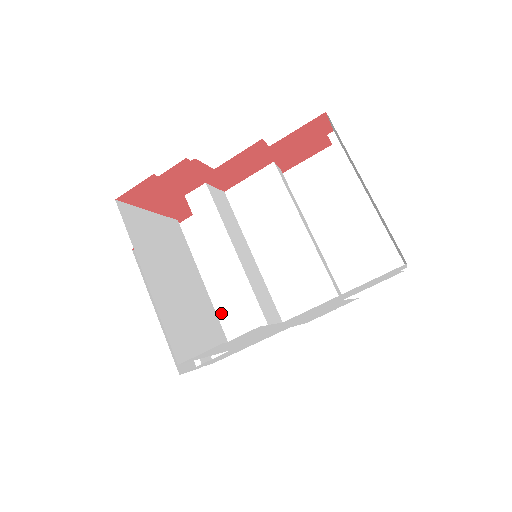
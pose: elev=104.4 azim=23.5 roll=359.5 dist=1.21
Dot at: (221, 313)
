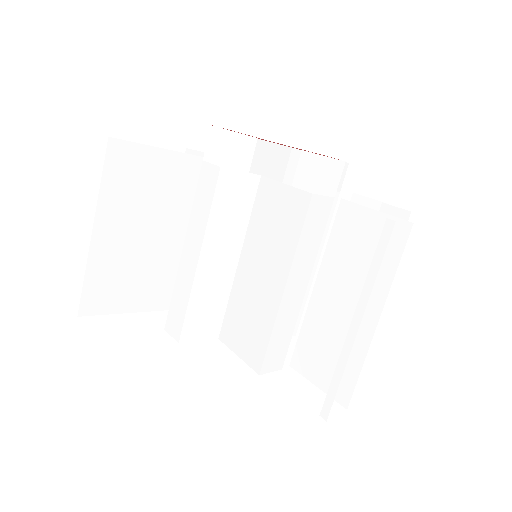
Dot at: occluded
